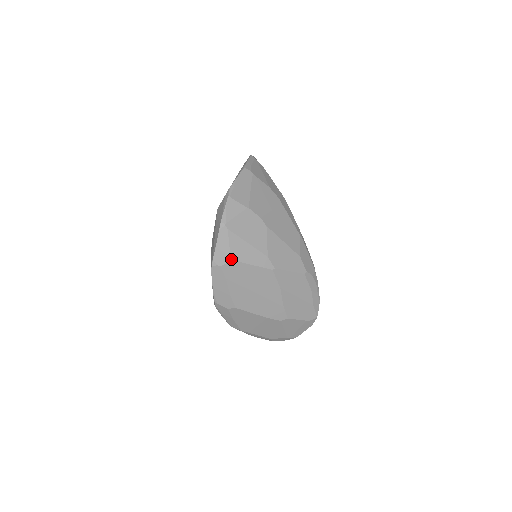
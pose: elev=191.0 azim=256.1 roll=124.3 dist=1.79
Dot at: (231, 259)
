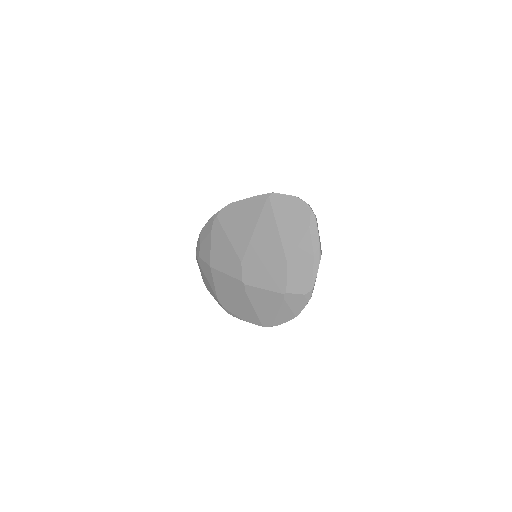
Dot at: occluded
